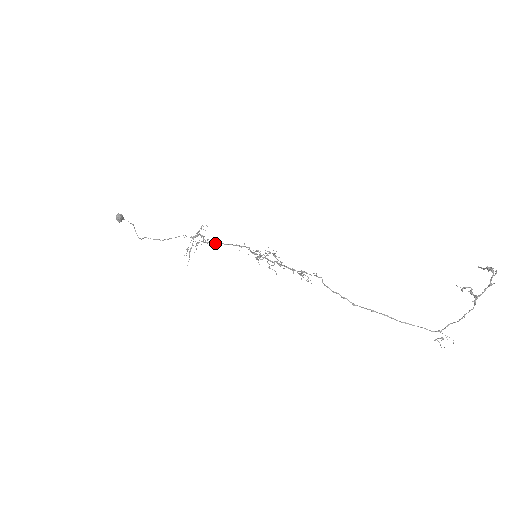
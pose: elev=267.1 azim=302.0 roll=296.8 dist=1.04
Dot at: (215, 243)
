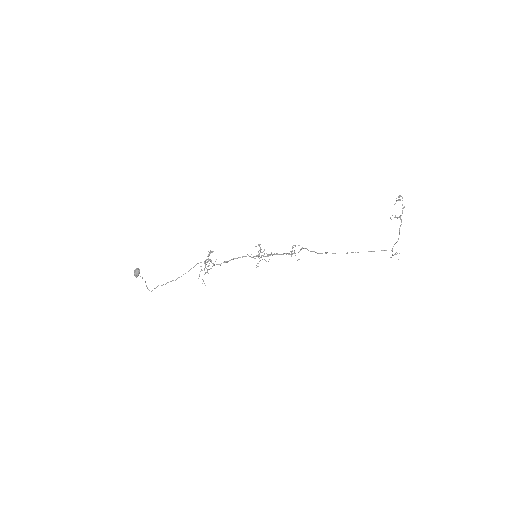
Dot at: (221, 263)
